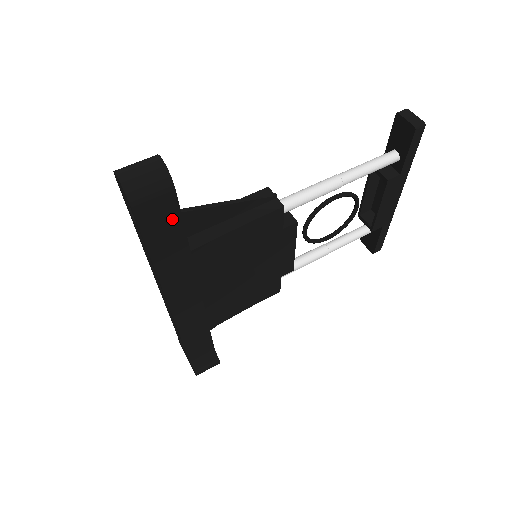
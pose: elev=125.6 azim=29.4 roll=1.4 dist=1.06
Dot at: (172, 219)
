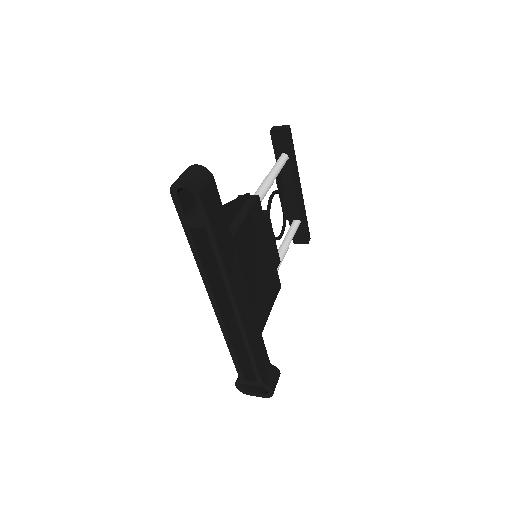
Dot at: (218, 206)
